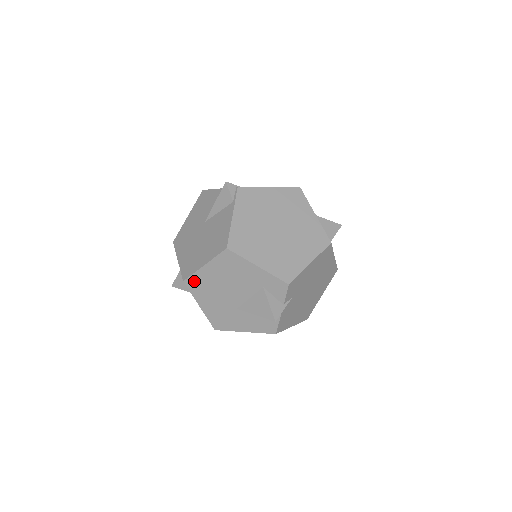
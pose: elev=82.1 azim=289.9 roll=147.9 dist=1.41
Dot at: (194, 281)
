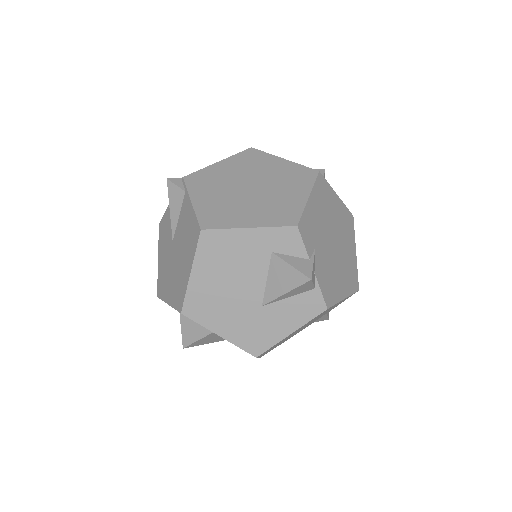
Dot at: (192, 304)
